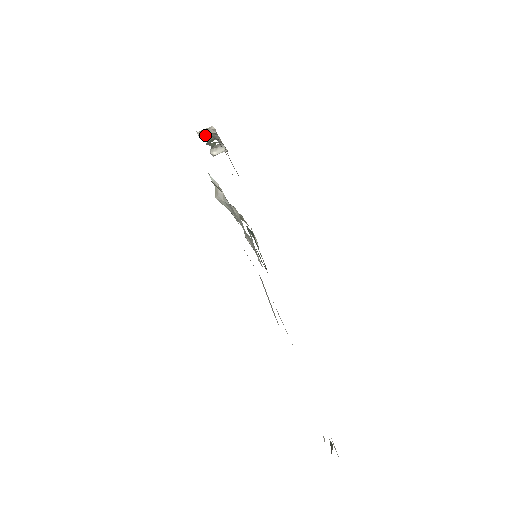
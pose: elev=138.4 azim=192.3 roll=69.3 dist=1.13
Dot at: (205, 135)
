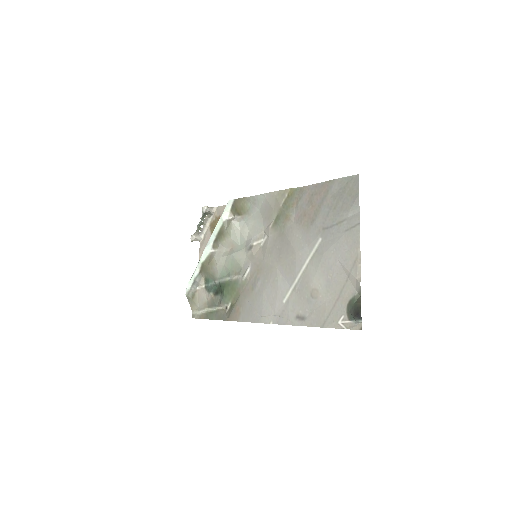
Dot at: (209, 210)
